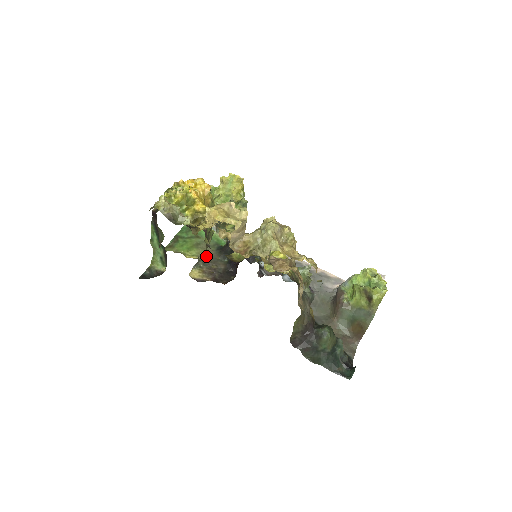
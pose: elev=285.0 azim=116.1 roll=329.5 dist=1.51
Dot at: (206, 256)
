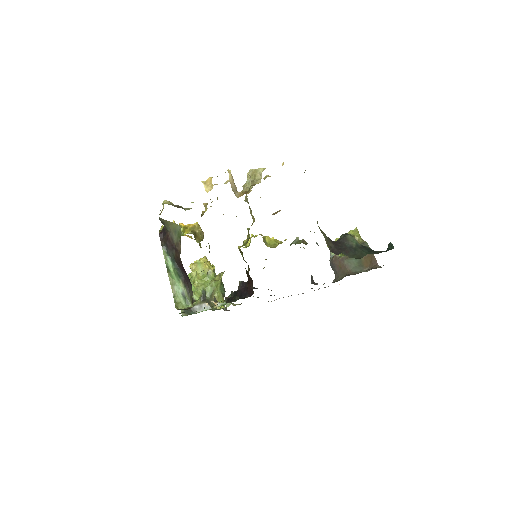
Dot at: occluded
